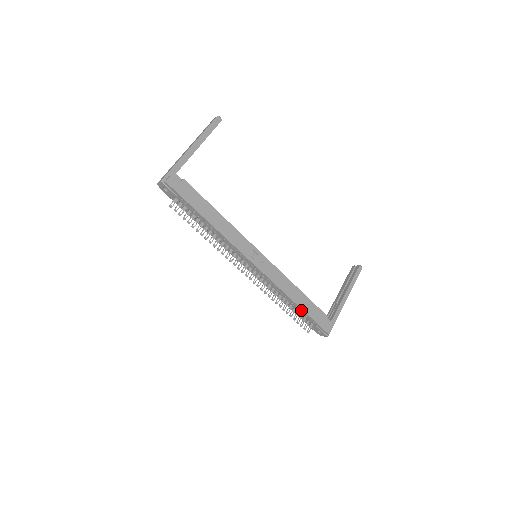
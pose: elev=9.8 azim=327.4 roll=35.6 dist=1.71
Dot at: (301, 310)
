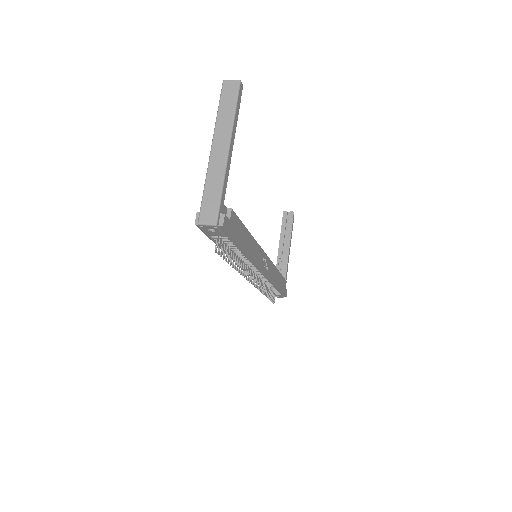
Dot at: (277, 289)
